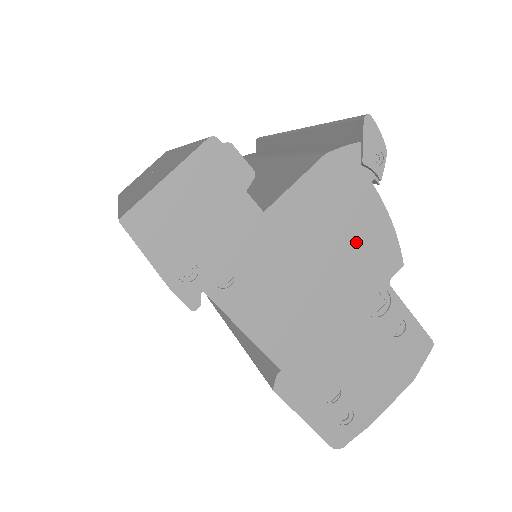
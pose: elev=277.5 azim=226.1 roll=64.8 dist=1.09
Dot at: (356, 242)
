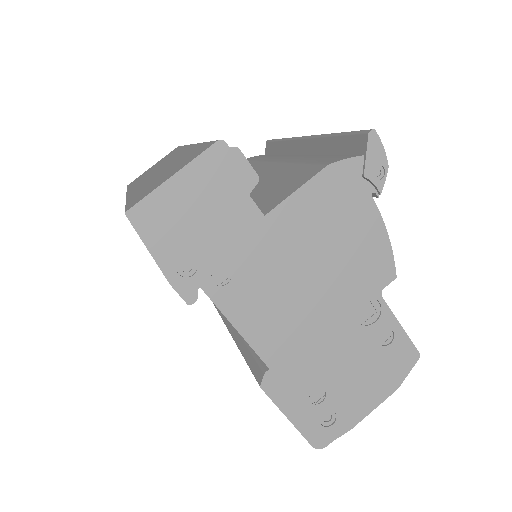
Dot at: (352, 251)
